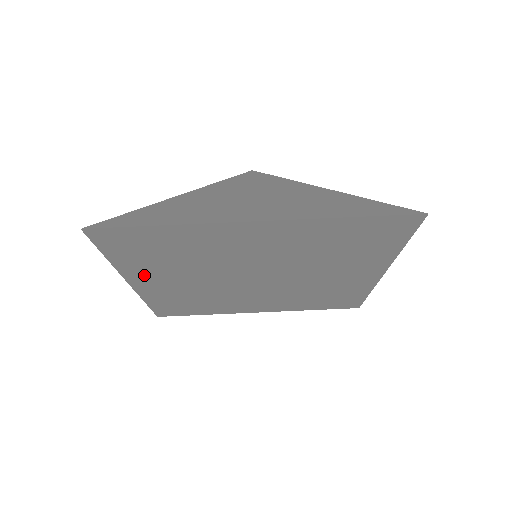
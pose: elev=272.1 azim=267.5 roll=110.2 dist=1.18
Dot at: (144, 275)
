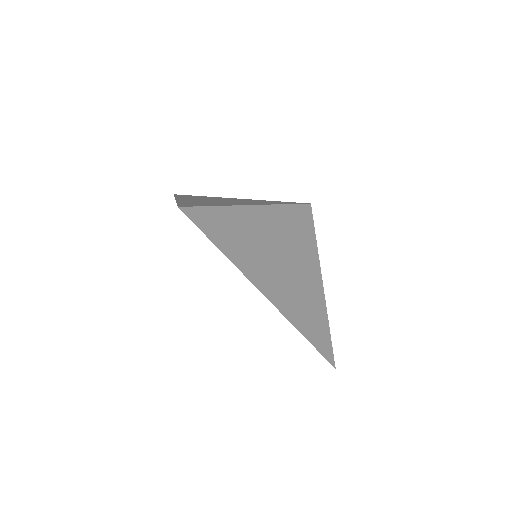
Dot at: occluded
